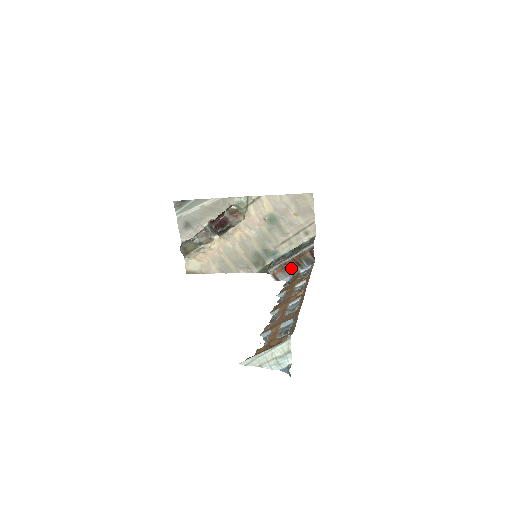
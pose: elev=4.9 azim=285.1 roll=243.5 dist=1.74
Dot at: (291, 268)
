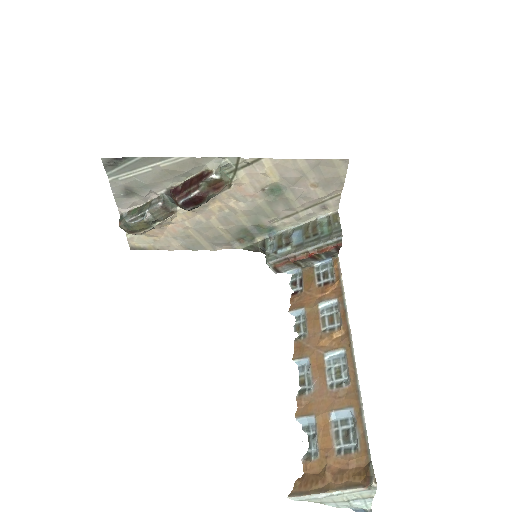
Dot at: (302, 261)
